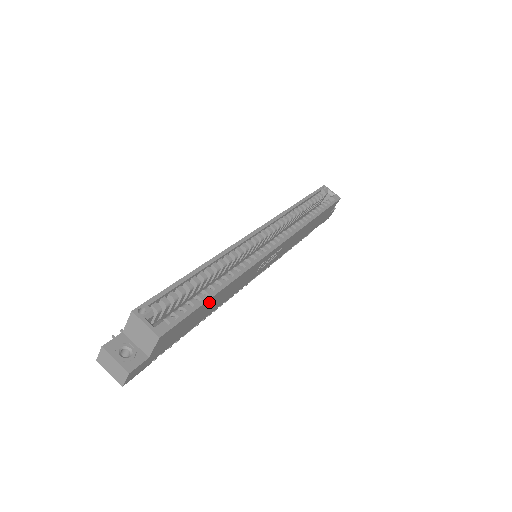
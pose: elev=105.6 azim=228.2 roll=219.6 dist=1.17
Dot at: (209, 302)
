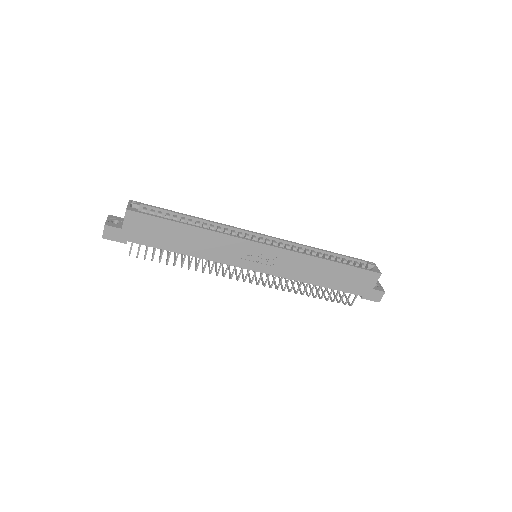
Dot at: (178, 228)
